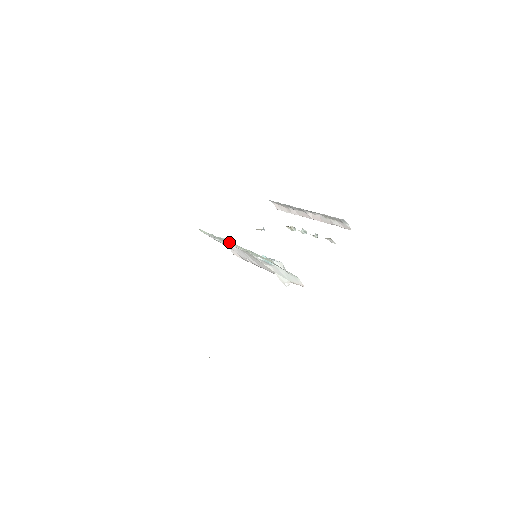
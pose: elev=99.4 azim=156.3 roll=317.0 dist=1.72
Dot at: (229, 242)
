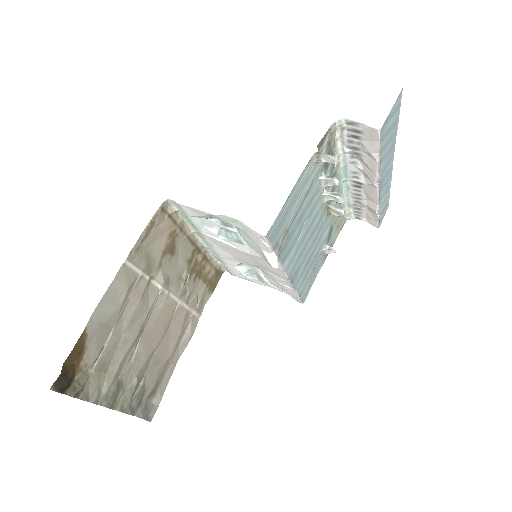
Dot at: (260, 272)
